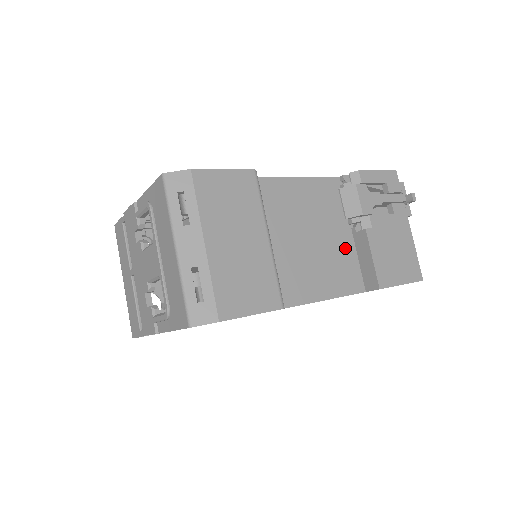
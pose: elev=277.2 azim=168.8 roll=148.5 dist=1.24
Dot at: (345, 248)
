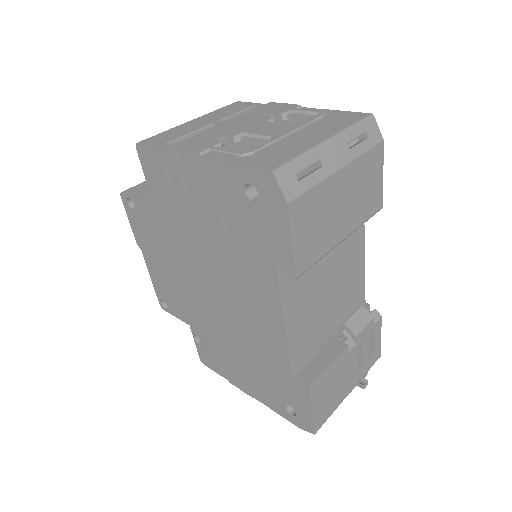
Dot at: (322, 334)
